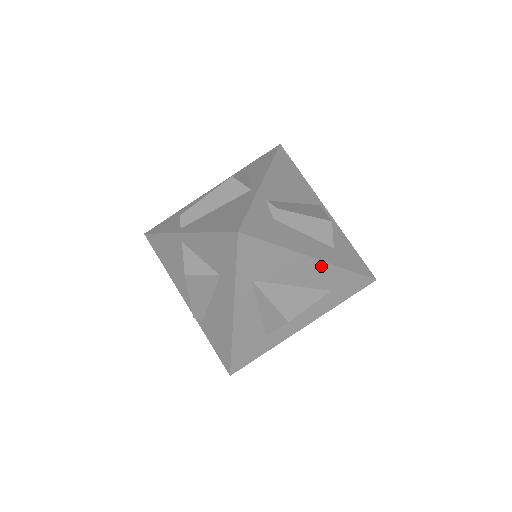
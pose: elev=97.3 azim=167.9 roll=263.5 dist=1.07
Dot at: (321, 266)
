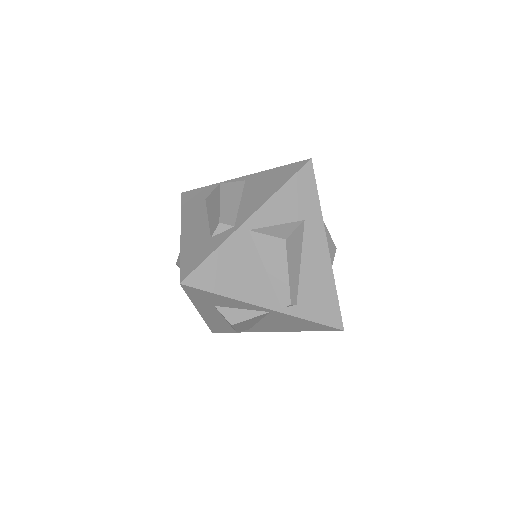
Dot at: occluded
